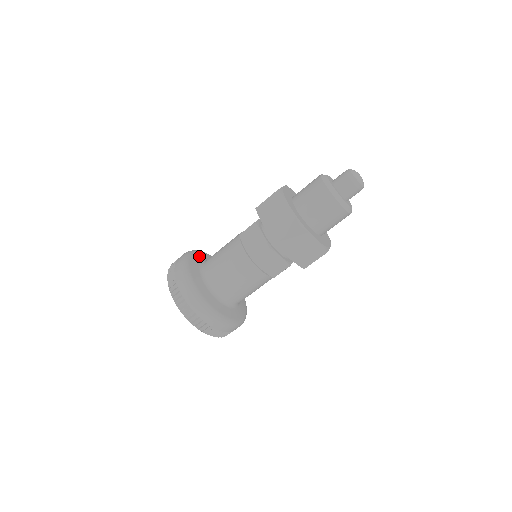
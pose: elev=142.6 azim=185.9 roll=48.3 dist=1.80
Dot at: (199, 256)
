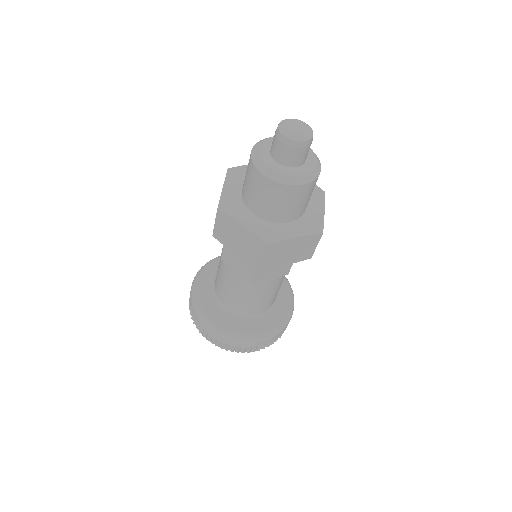
Dot at: occluded
